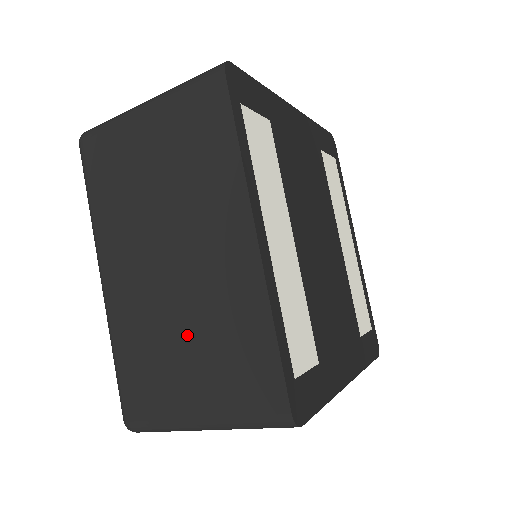
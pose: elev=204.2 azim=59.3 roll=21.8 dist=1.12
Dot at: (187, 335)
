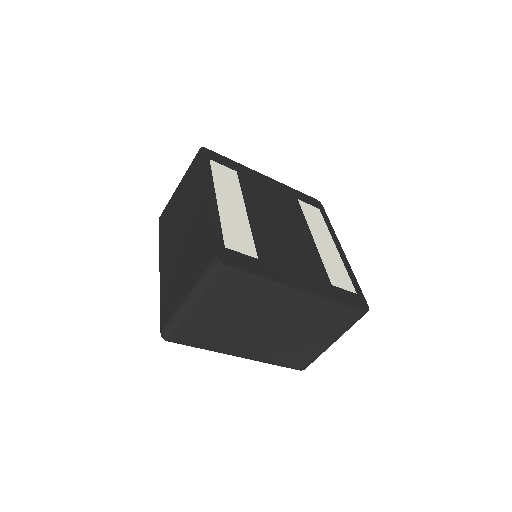
Dot at: (184, 260)
